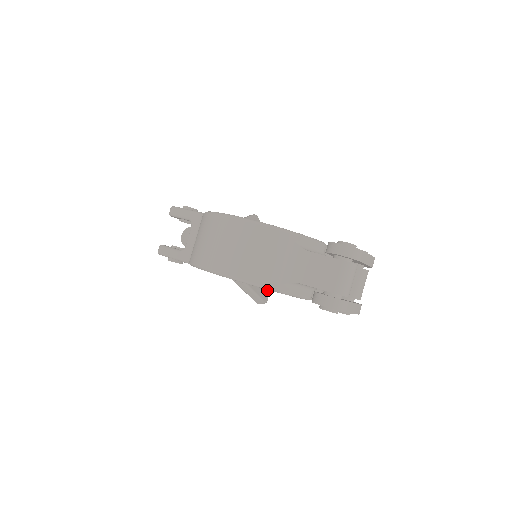
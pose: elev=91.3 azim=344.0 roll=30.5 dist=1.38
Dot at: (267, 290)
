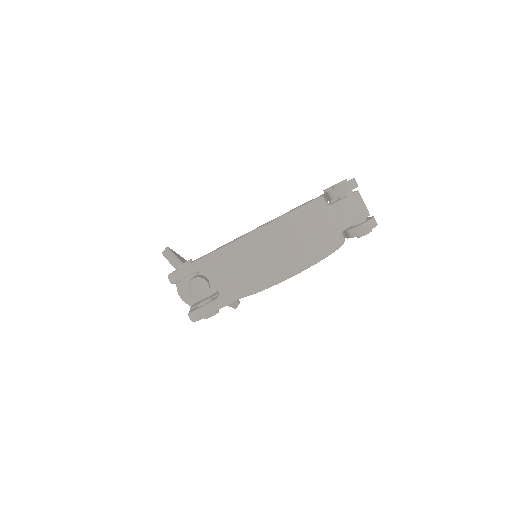
Dot at: occluded
